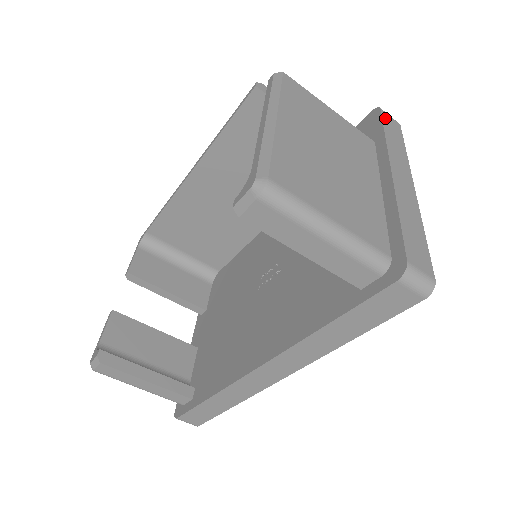
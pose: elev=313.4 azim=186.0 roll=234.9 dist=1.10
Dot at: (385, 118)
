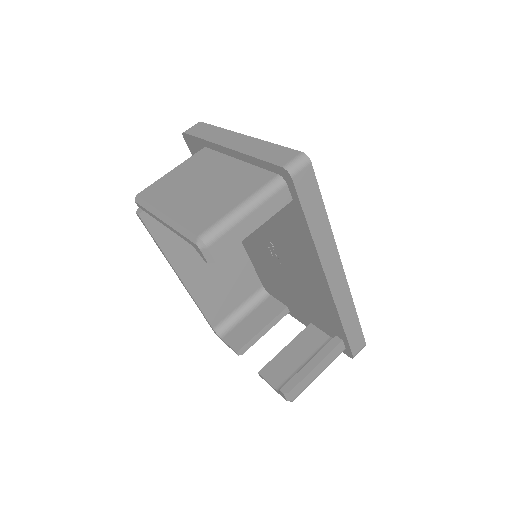
Dot at: (191, 132)
